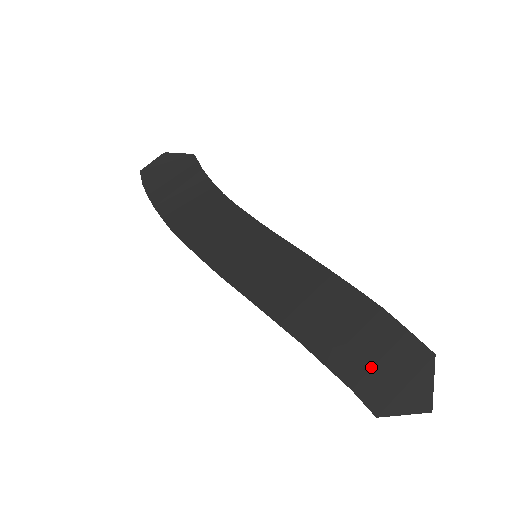
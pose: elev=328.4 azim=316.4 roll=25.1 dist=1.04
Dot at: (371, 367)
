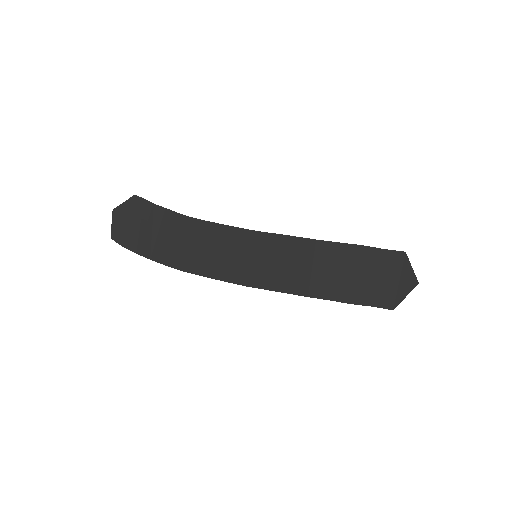
Dot at: (375, 287)
